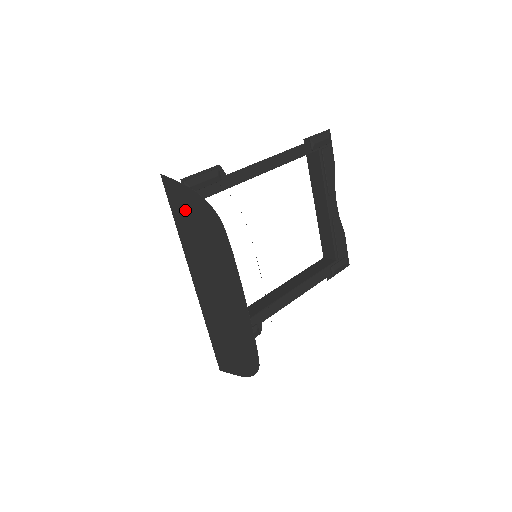
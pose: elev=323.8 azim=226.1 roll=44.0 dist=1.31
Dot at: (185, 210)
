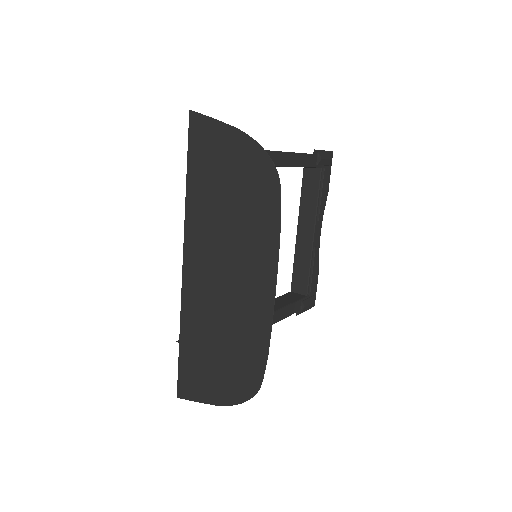
Dot at: (215, 161)
